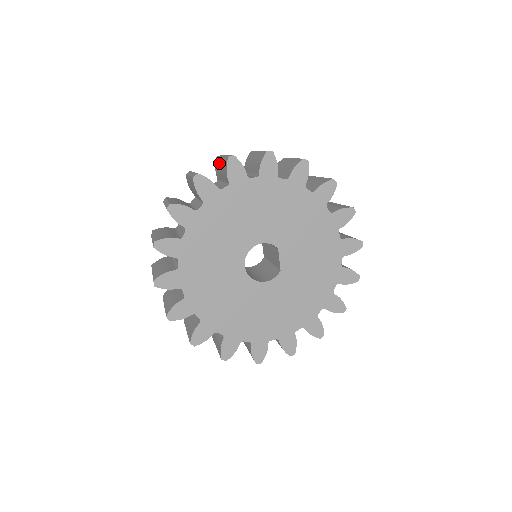
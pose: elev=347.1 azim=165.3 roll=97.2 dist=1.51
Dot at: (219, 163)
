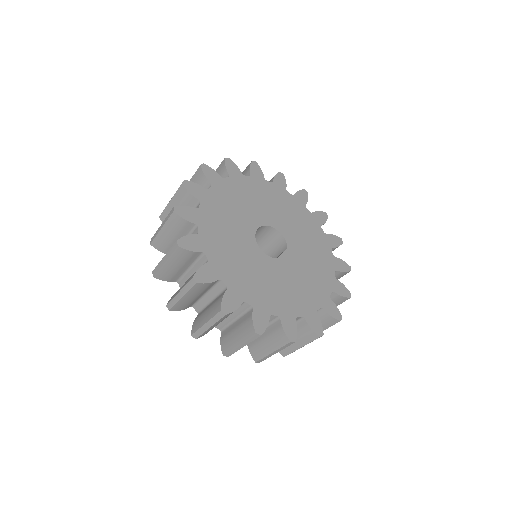
Dot at: occluded
